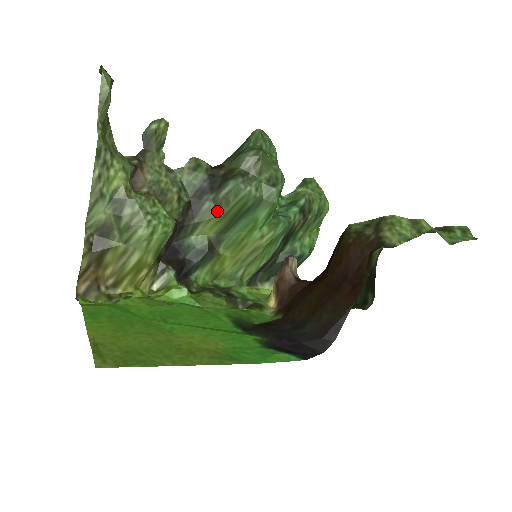
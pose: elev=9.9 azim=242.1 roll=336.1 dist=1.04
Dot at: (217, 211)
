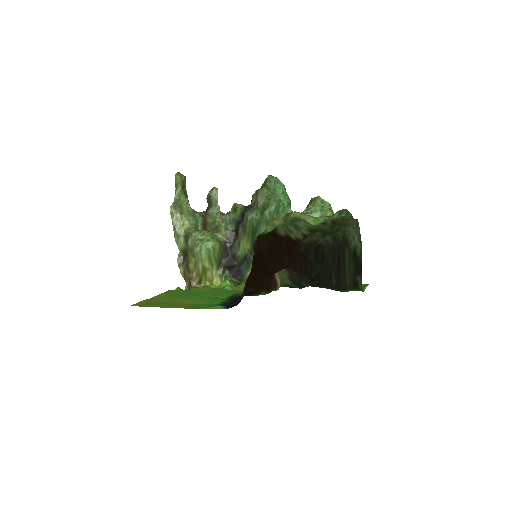
Dot at: (245, 232)
